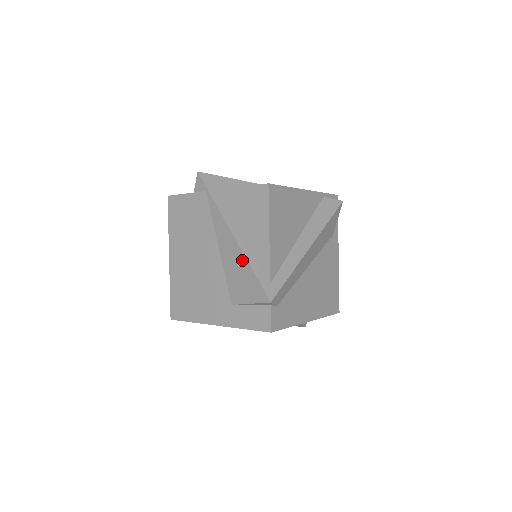
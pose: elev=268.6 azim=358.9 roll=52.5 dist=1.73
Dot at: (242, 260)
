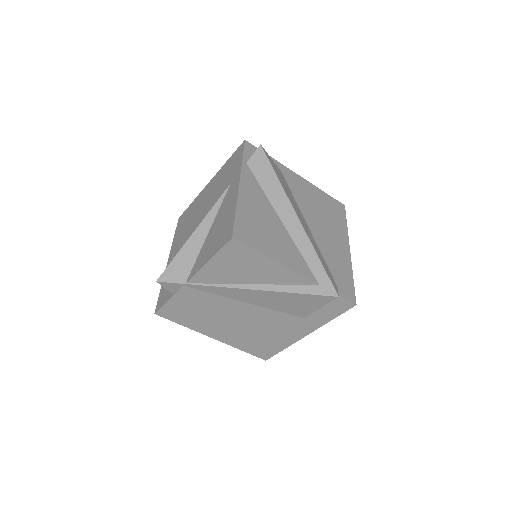
Dot at: (279, 295)
